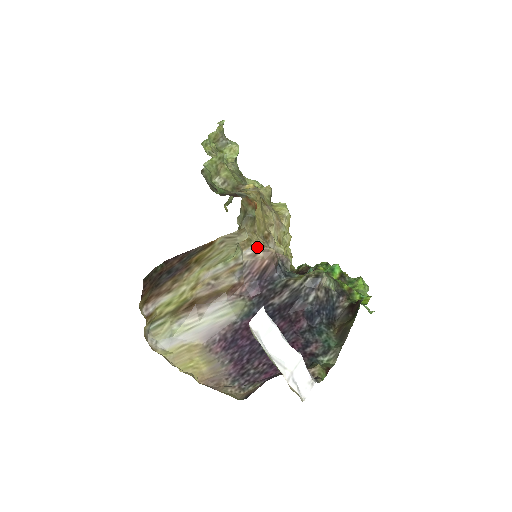
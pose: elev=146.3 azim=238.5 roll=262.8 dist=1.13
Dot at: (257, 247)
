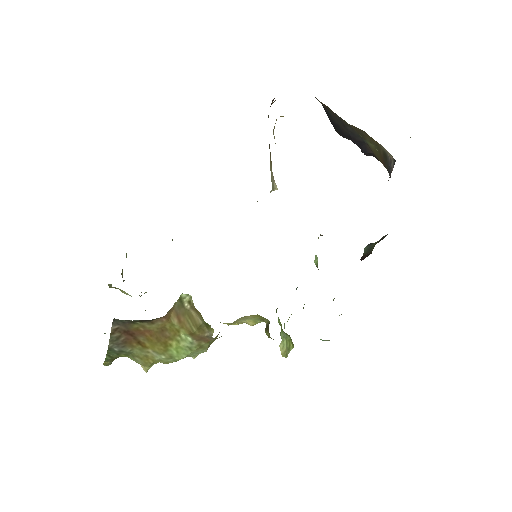
Dot at: occluded
